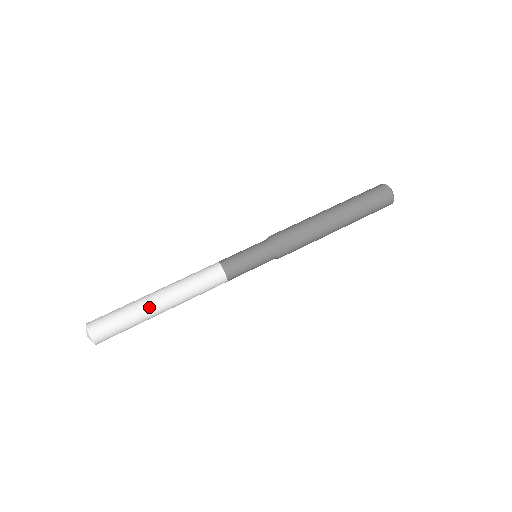
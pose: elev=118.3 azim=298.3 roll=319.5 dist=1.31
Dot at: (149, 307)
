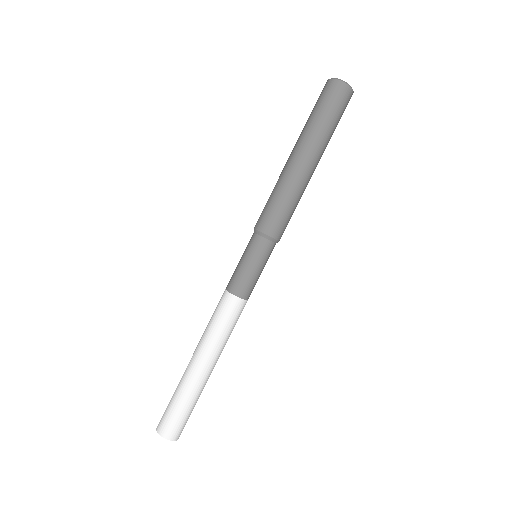
Dot at: (204, 381)
